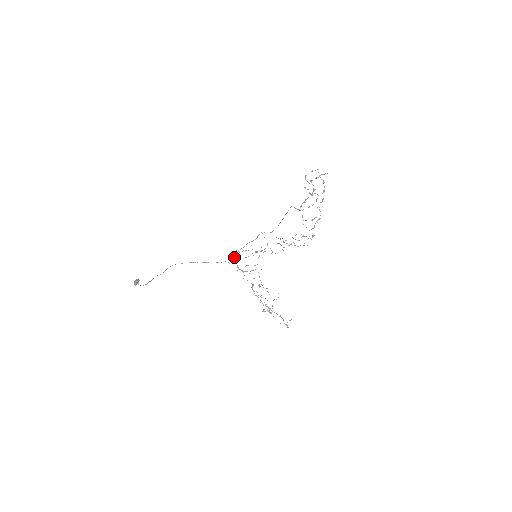
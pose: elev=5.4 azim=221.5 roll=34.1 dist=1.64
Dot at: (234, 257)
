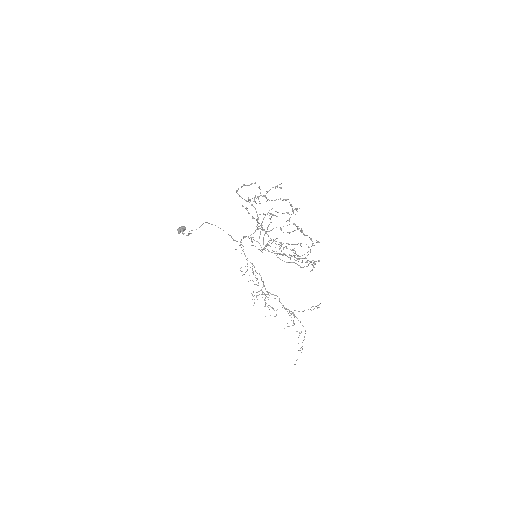
Dot at: (239, 245)
